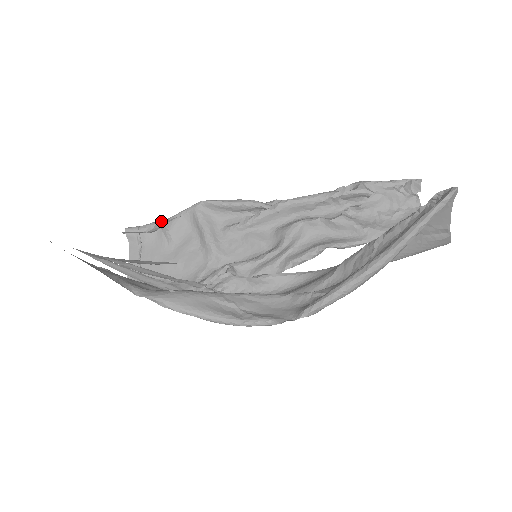
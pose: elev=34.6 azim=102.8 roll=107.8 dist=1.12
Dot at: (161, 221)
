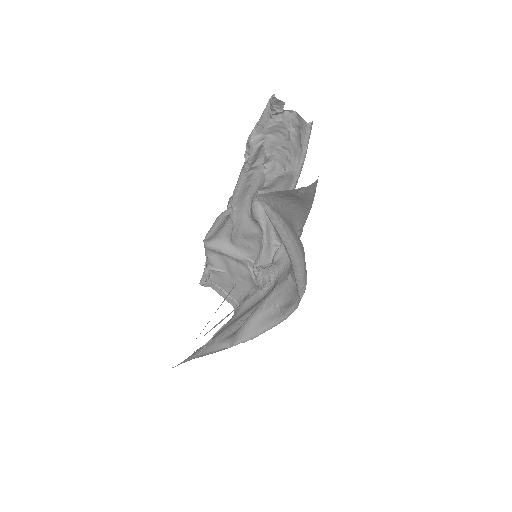
Dot at: (205, 266)
